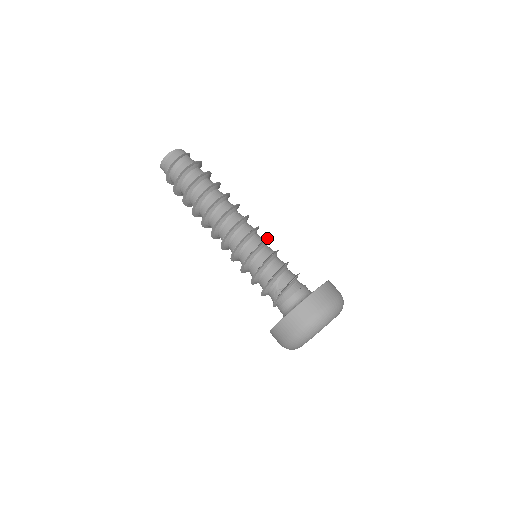
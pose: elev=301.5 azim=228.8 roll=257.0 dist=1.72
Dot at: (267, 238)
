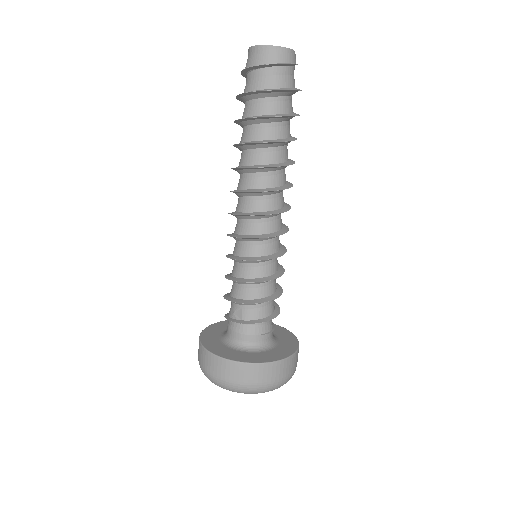
Dot at: (275, 257)
